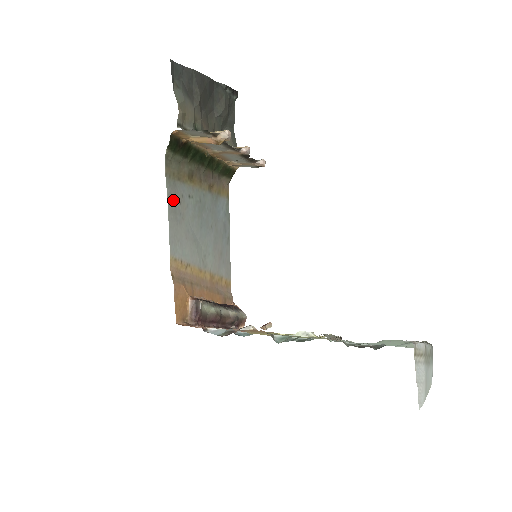
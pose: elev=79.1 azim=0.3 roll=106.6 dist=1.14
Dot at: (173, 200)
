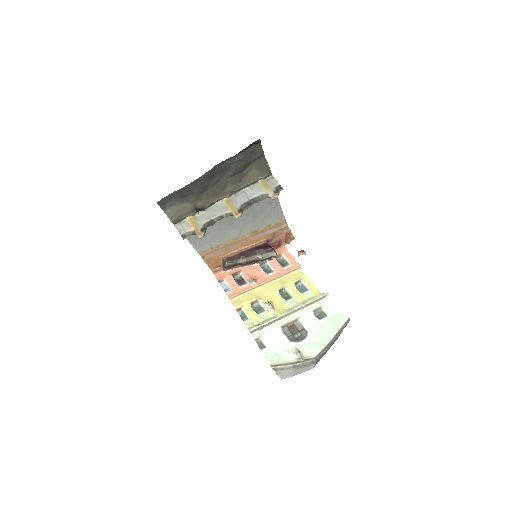
Dot at: (193, 235)
